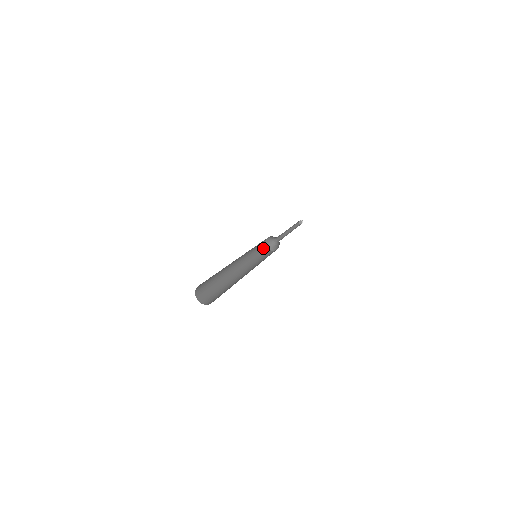
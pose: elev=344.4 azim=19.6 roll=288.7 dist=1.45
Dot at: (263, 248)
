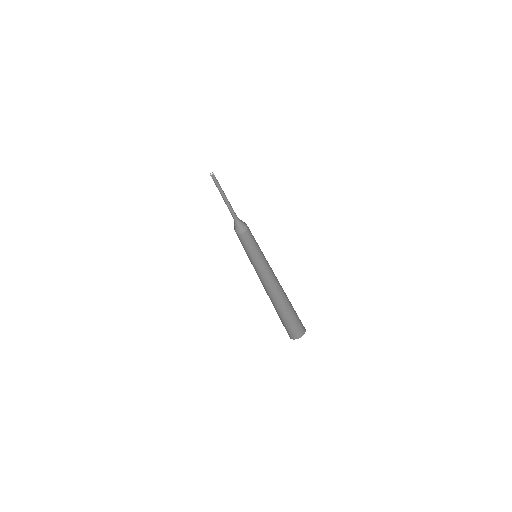
Dot at: (238, 237)
